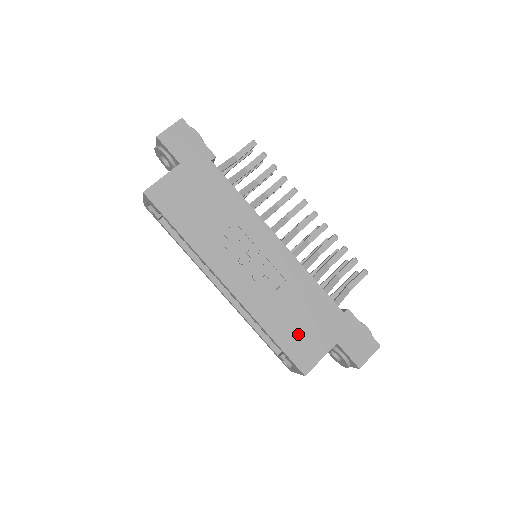
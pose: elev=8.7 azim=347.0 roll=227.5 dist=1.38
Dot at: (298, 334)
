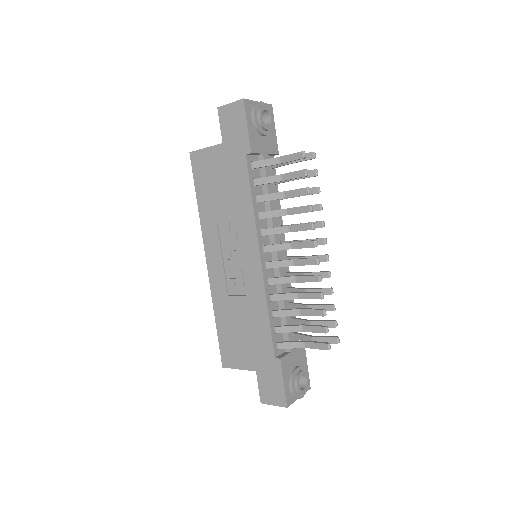
Dot at: (234, 338)
